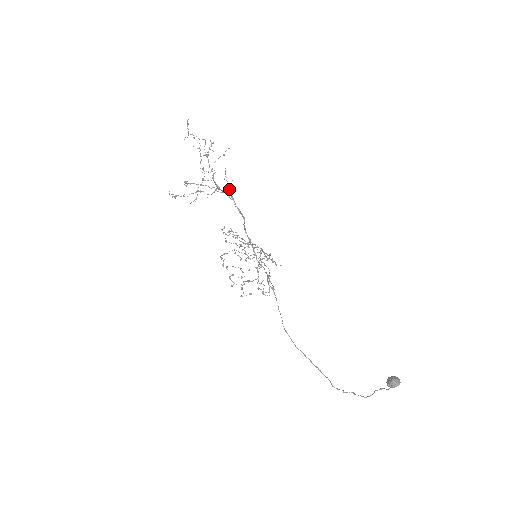
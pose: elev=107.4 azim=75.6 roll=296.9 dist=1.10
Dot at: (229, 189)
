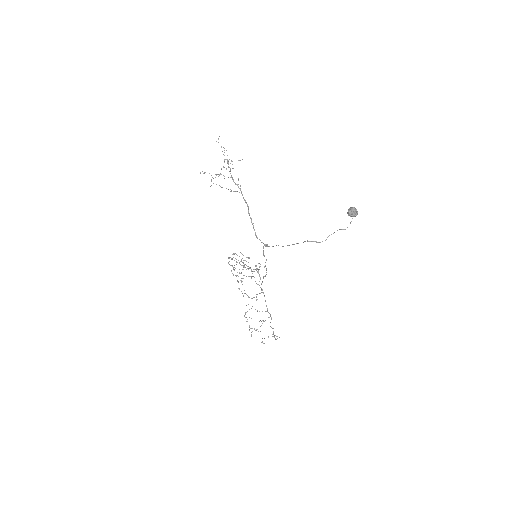
Dot at: occluded
